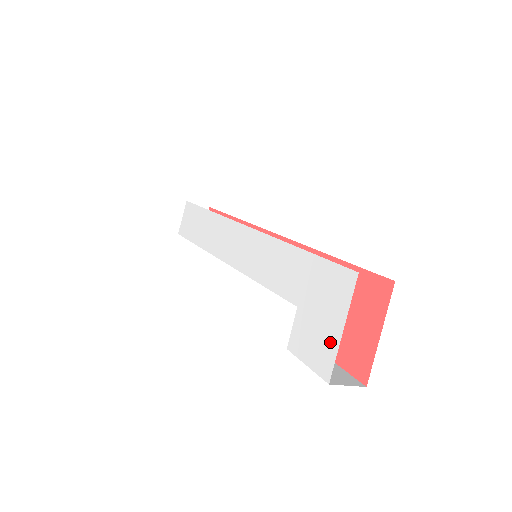
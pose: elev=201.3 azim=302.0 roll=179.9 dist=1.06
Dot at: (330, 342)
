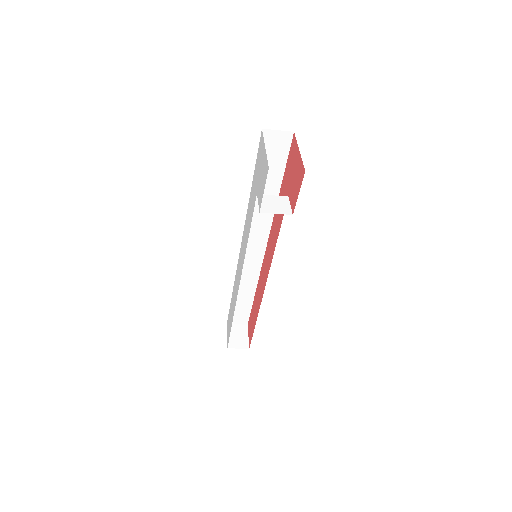
Dot at: (264, 162)
